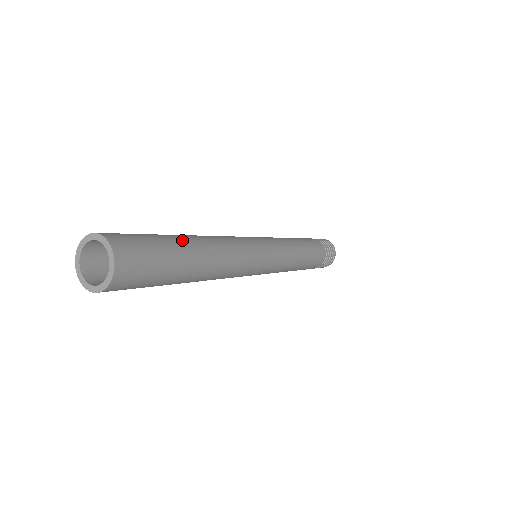
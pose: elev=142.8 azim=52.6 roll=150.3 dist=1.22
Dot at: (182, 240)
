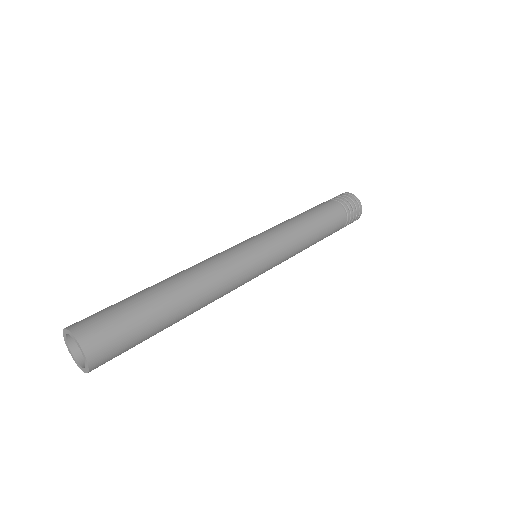
Dot at: (164, 311)
